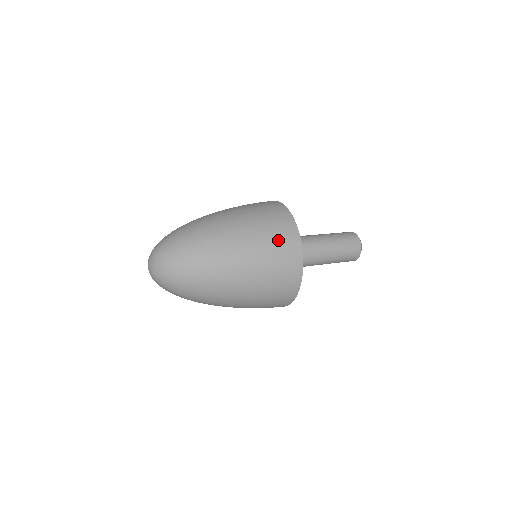
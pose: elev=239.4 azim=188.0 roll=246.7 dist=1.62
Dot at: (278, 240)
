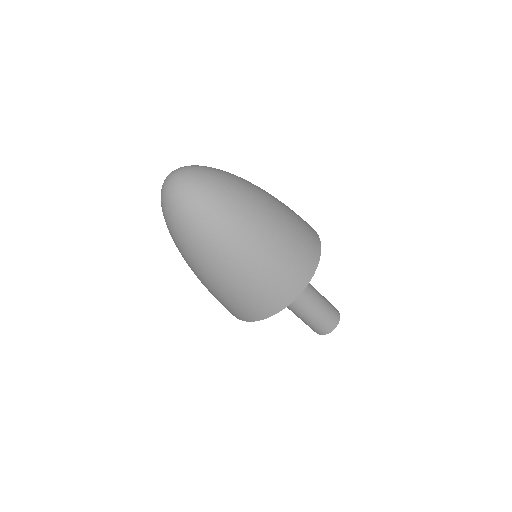
Dot at: (292, 268)
